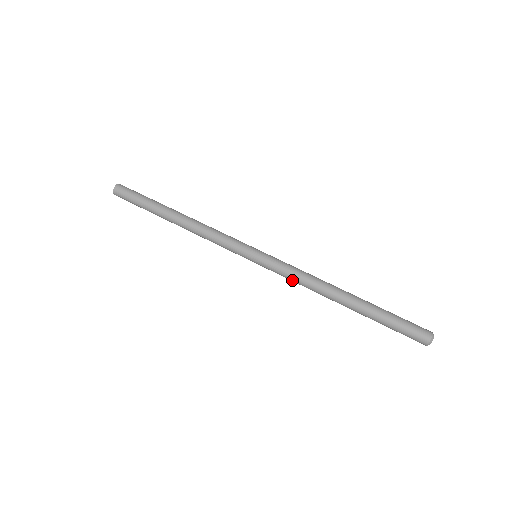
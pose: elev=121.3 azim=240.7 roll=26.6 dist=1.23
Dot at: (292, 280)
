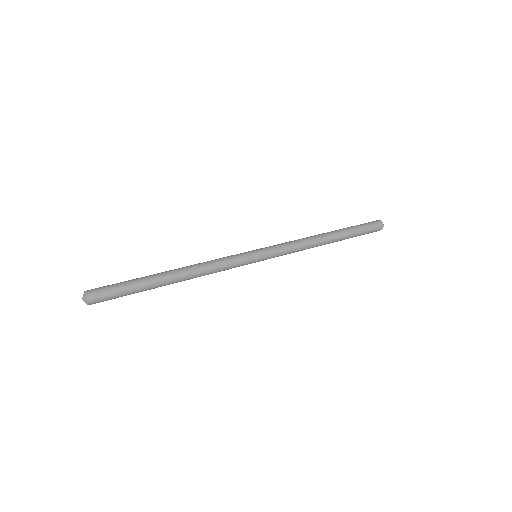
Dot at: (293, 246)
